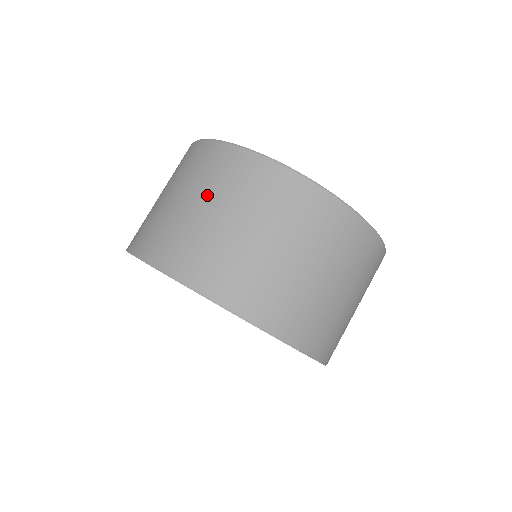
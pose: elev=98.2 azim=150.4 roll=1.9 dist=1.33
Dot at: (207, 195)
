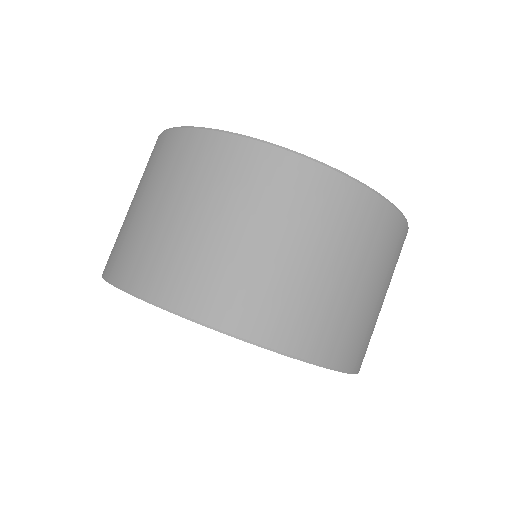
Dot at: (138, 190)
